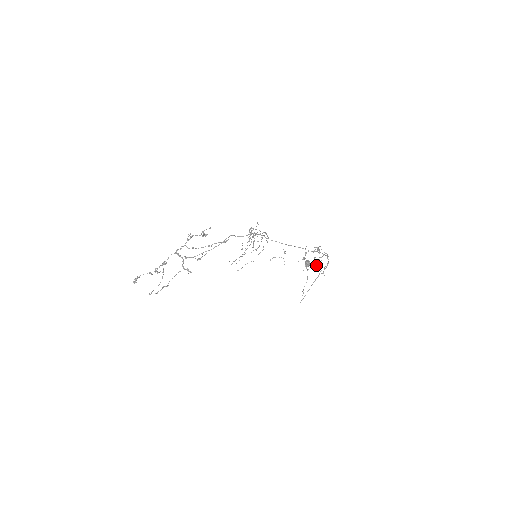
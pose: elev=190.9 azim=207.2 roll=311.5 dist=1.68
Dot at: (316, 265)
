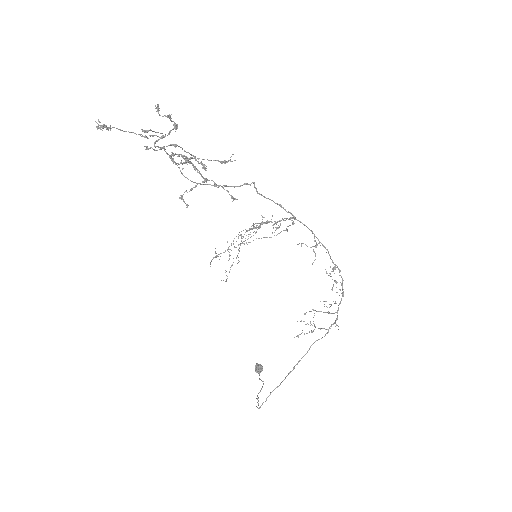
Dot at: (309, 331)
